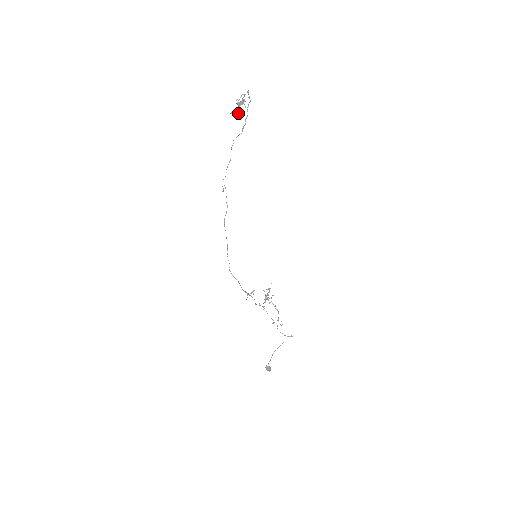
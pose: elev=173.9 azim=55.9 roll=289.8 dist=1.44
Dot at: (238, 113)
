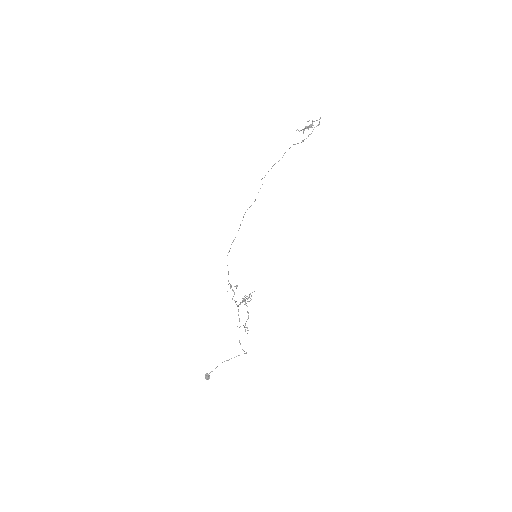
Dot at: (303, 132)
